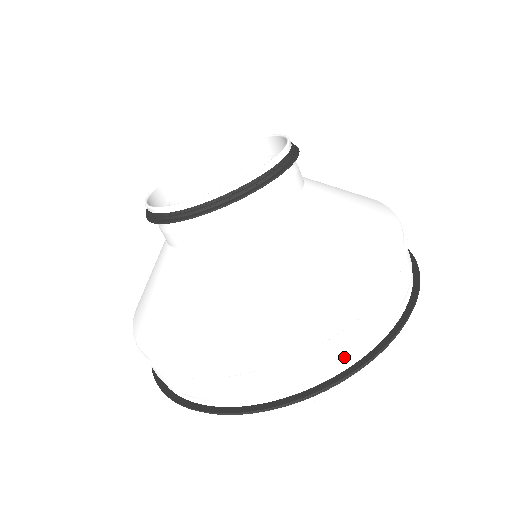
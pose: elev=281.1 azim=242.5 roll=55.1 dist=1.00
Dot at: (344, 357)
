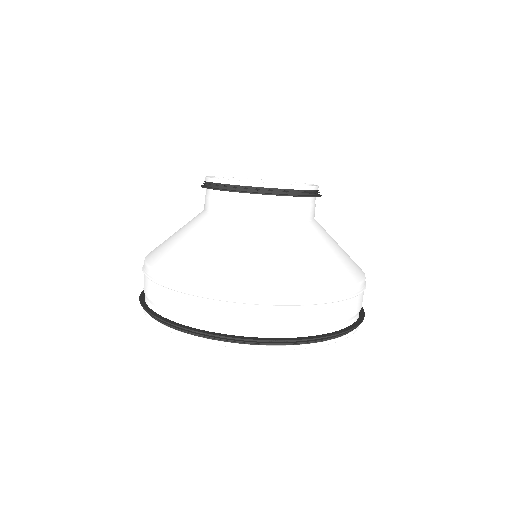
Dot at: (261, 326)
